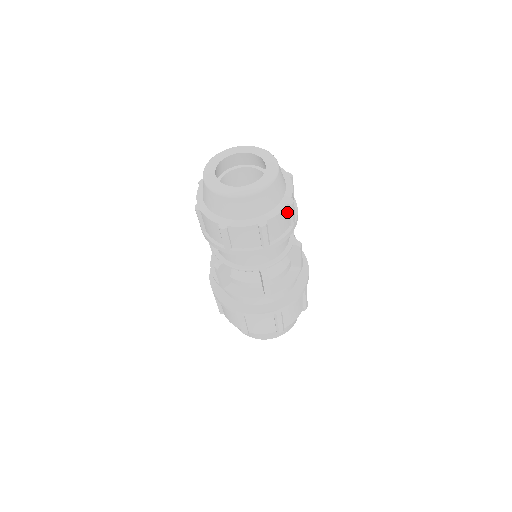
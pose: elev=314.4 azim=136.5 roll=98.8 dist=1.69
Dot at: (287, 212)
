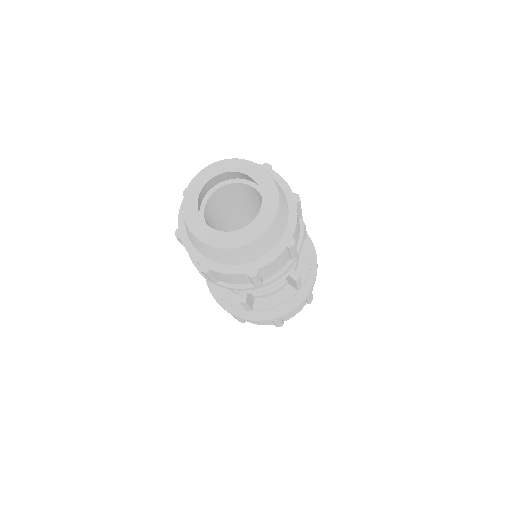
Dot at: occluded
